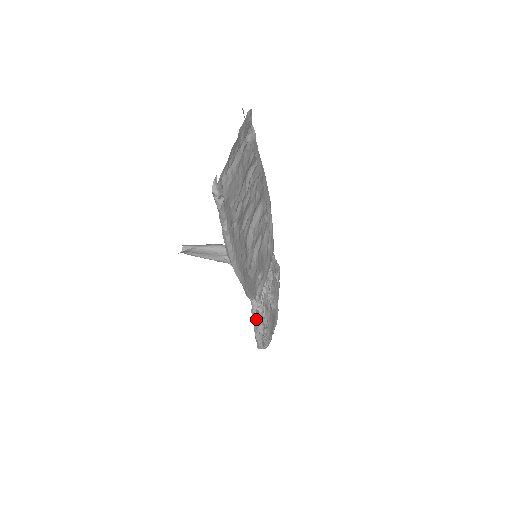
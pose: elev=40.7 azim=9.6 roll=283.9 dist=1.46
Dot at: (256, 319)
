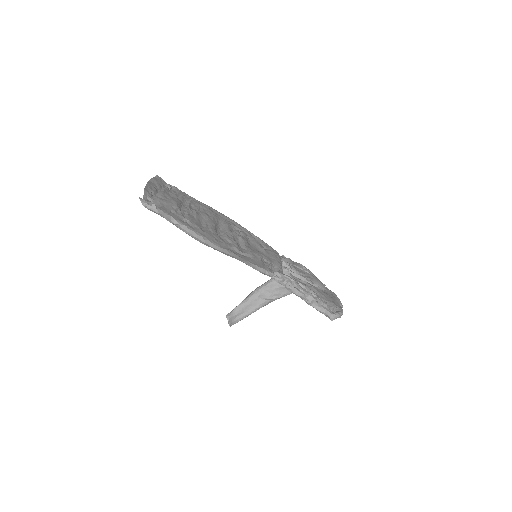
Dot at: (296, 292)
